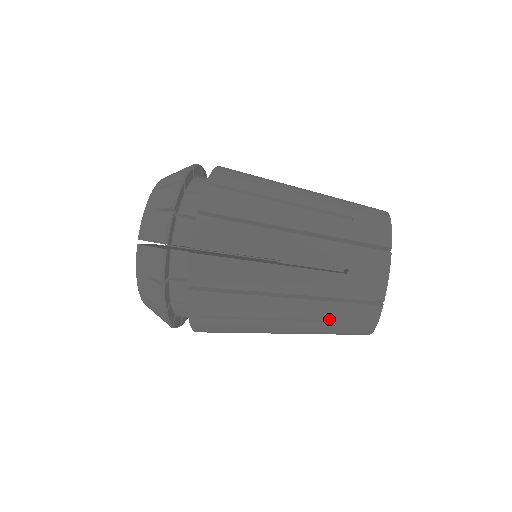
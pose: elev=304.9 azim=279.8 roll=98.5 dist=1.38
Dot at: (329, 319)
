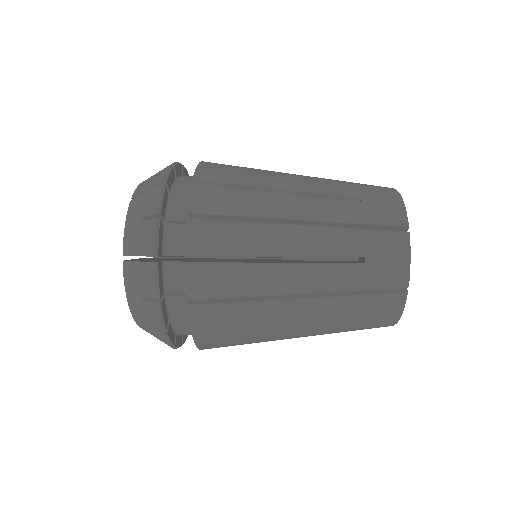
Dot at: (354, 255)
